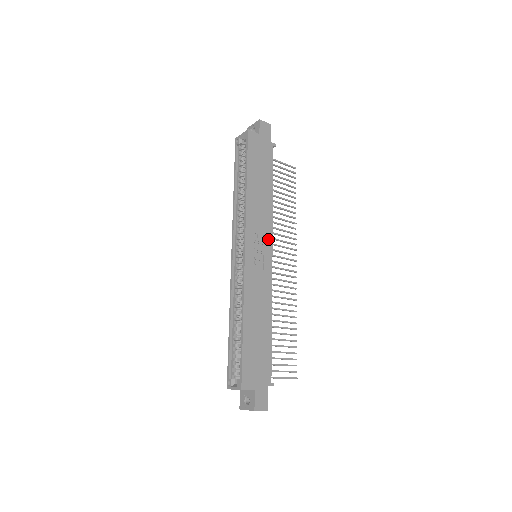
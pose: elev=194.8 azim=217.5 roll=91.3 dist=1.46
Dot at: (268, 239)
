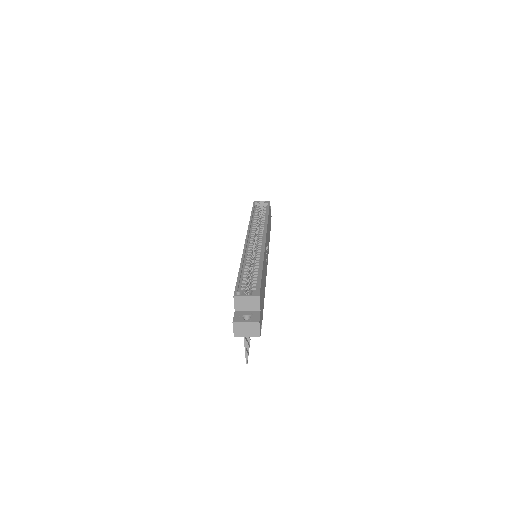
Dot at: occluded
